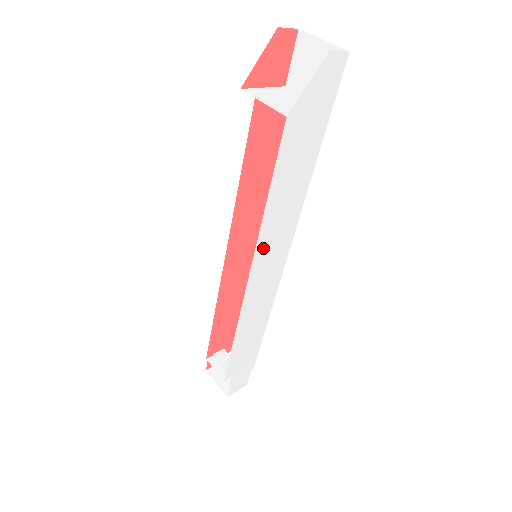
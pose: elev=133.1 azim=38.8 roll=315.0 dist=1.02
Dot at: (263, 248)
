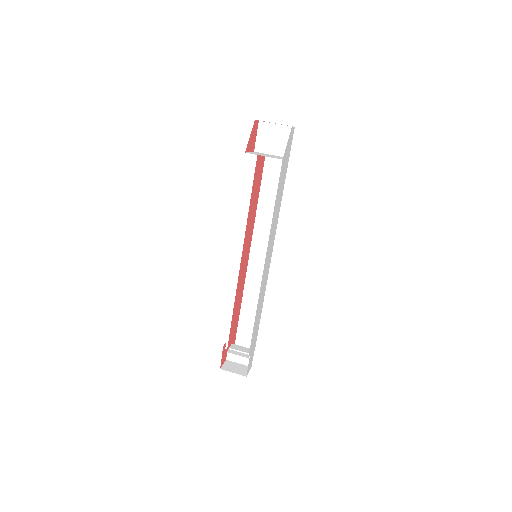
Dot at: (269, 243)
